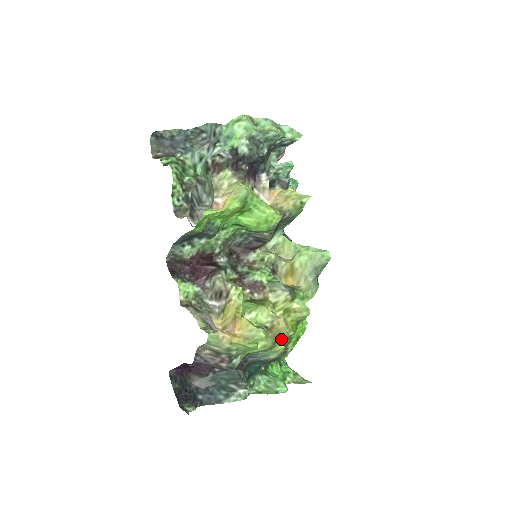
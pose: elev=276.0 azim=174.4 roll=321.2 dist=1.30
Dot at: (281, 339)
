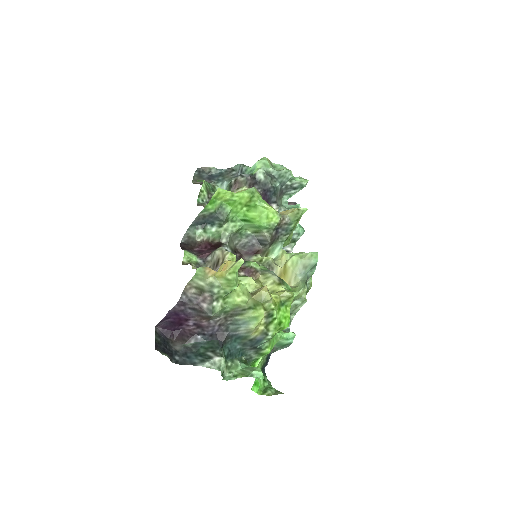
Dot at: (262, 306)
